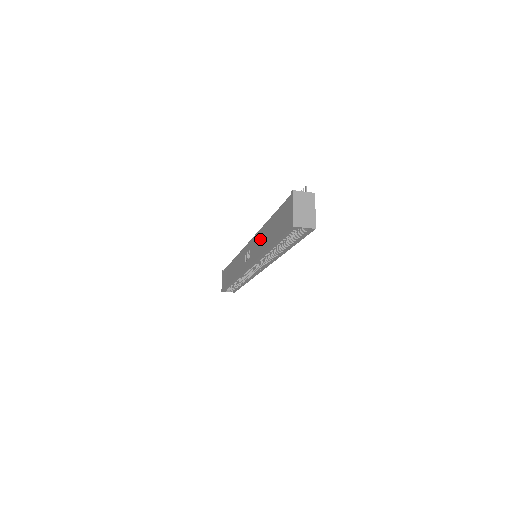
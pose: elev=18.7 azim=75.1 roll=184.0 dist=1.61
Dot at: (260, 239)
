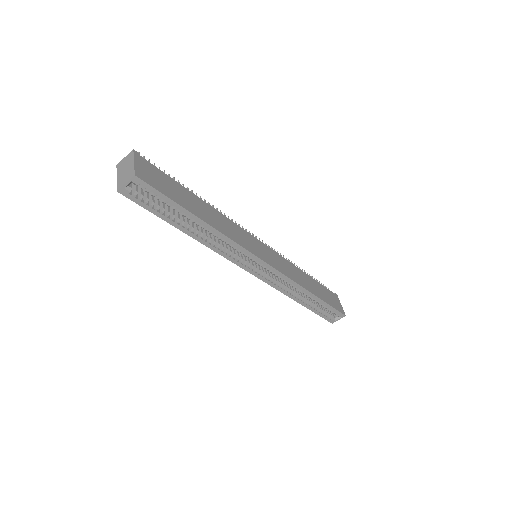
Dot at: occluded
